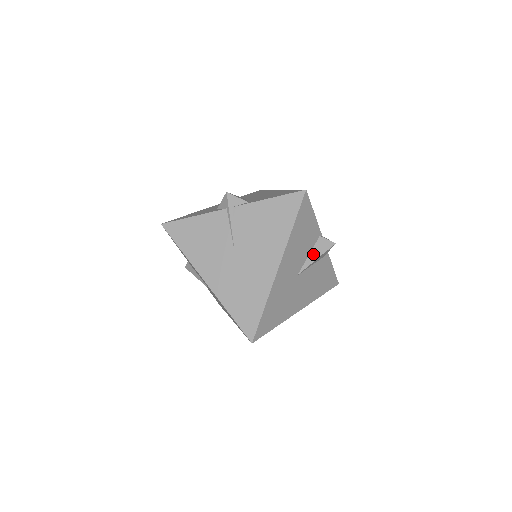
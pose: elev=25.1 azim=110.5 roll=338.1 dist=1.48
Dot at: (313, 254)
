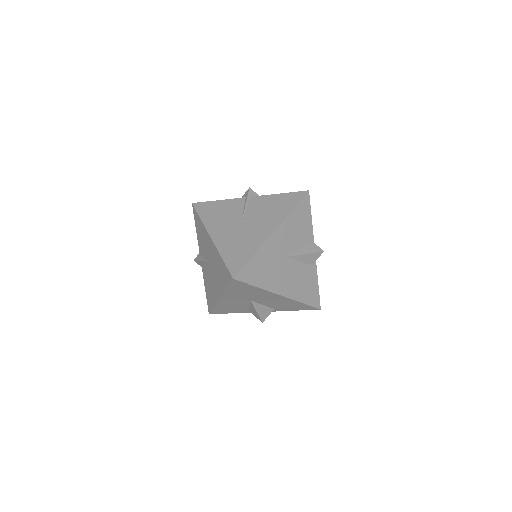
Dot at: (303, 250)
